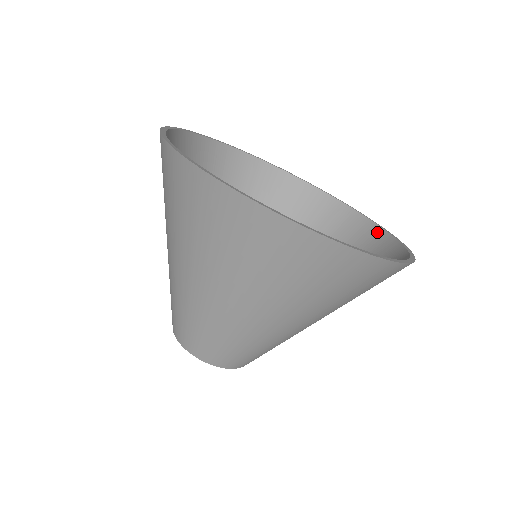
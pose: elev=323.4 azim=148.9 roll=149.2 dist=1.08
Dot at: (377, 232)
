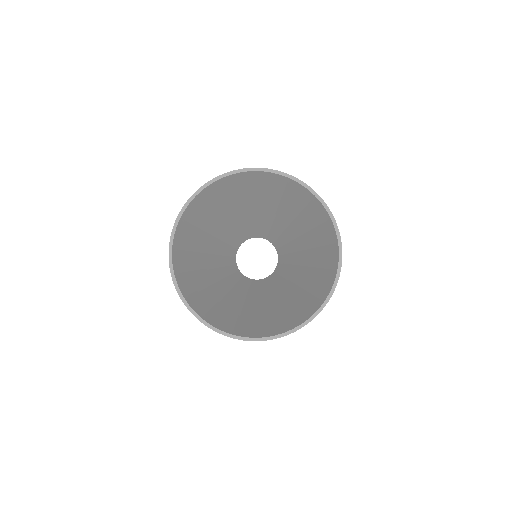
Dot at: (283, 179)
